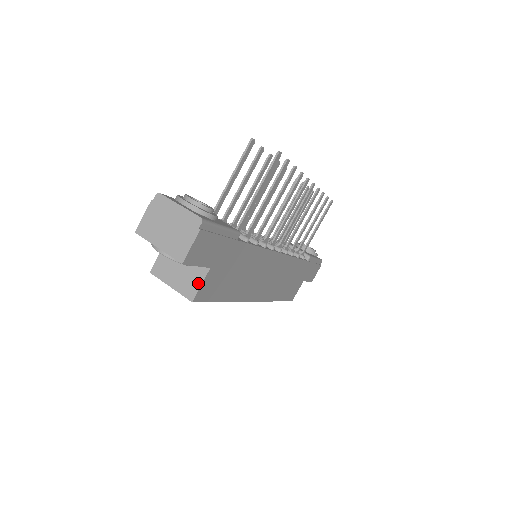
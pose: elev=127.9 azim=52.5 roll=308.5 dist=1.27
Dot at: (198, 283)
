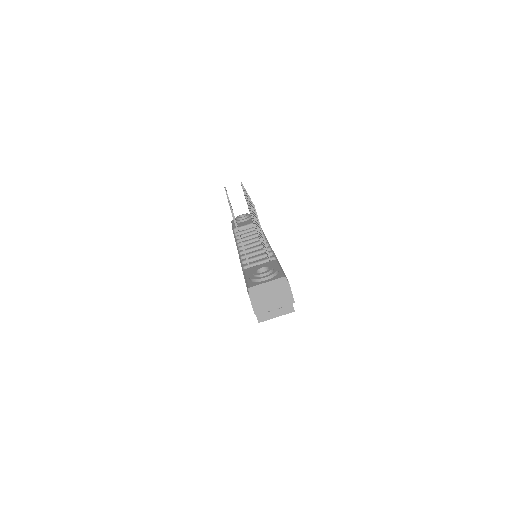
Dot at: occluded
